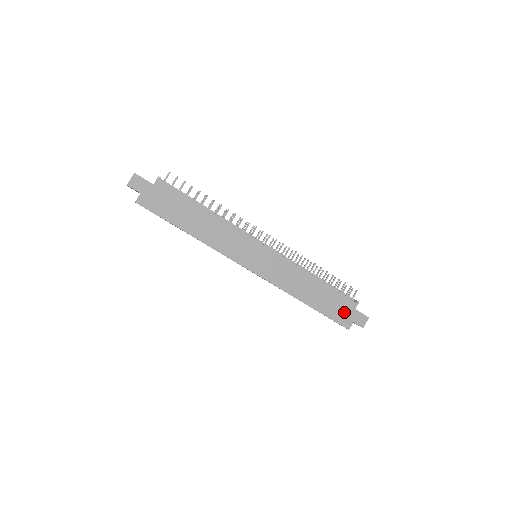
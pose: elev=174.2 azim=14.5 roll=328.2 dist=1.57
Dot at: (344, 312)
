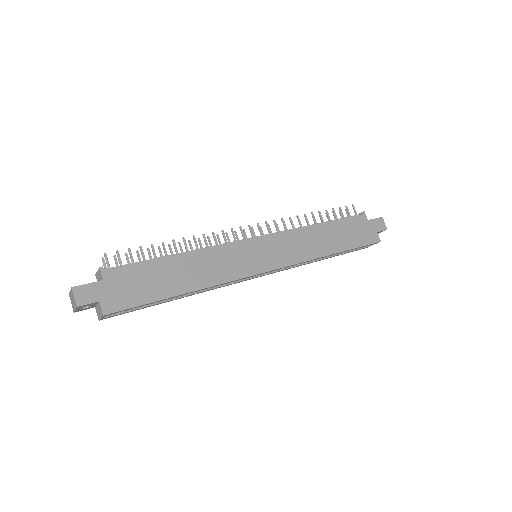
Dot at: (364, 231)
